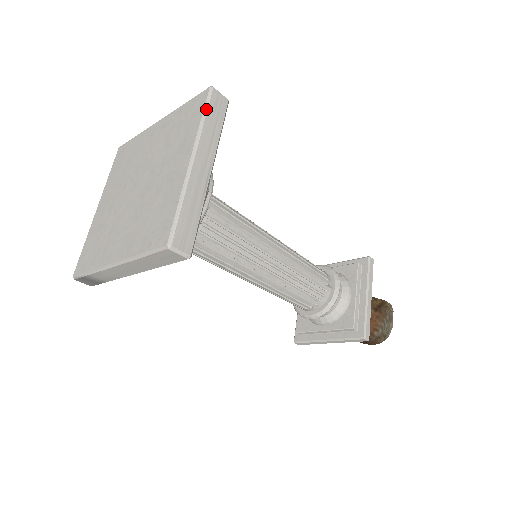
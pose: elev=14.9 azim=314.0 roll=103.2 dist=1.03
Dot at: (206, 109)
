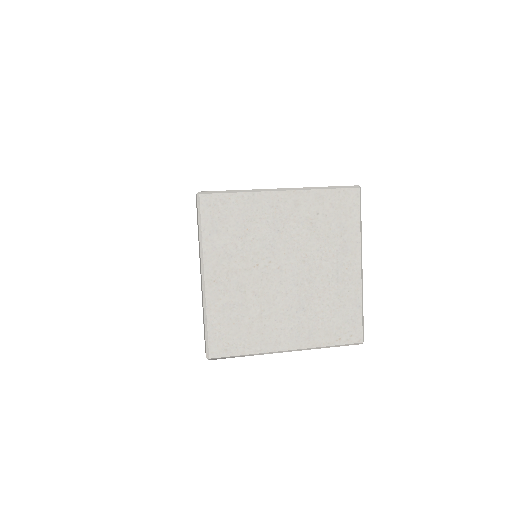
Dot at: occluded
